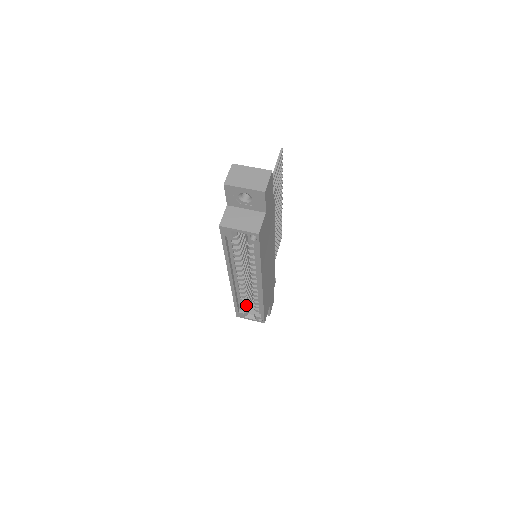
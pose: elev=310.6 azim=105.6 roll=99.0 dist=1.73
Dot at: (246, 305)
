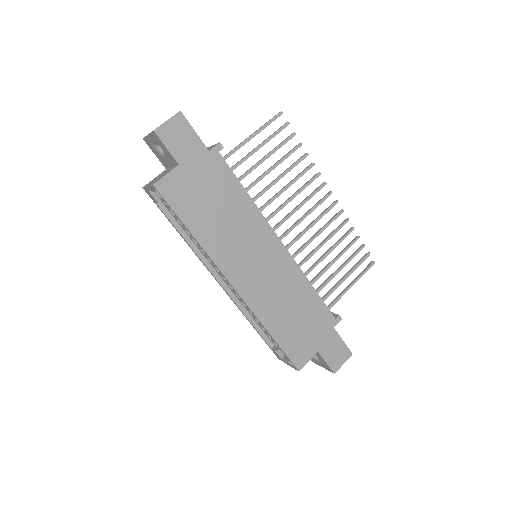
Dot at: occluded
